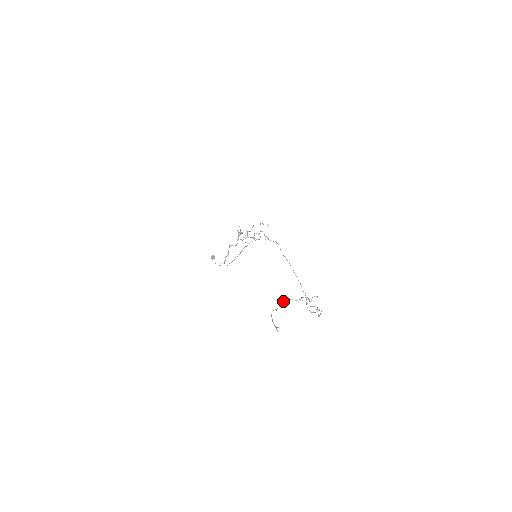
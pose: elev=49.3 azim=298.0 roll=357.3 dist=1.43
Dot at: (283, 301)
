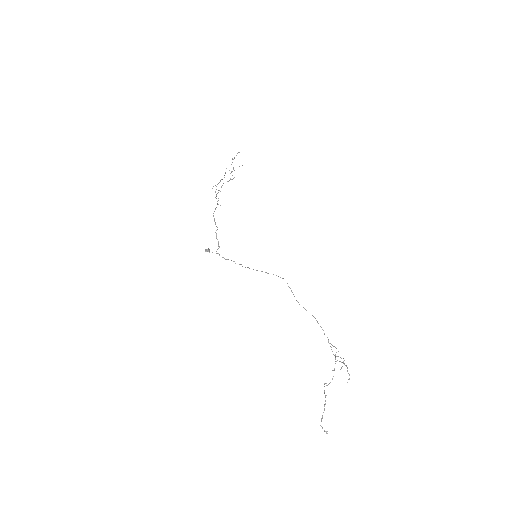
Dot at: occluded
